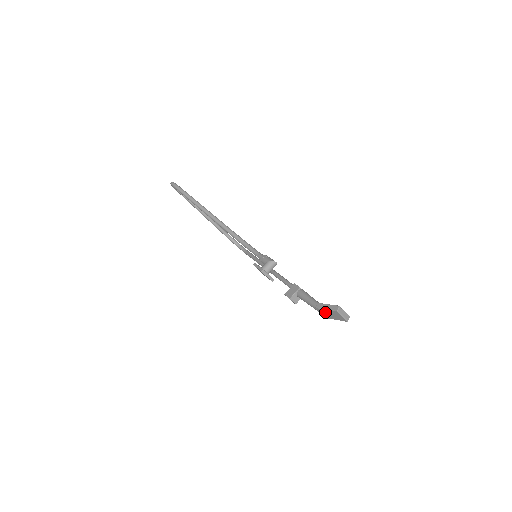
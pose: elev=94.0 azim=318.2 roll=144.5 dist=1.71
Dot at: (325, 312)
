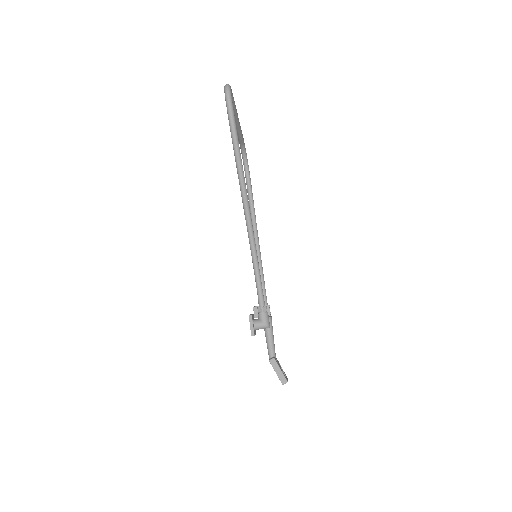
Dot at: occluded
